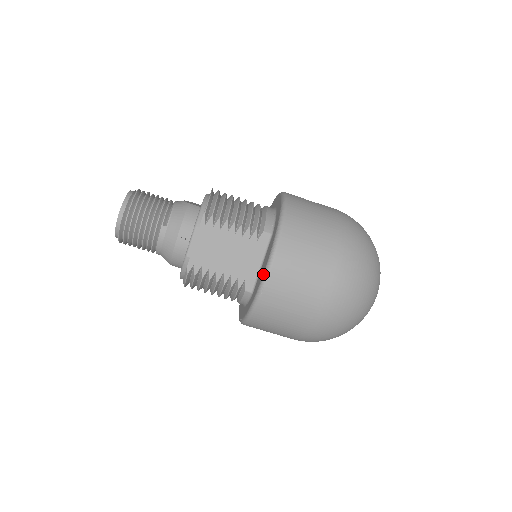
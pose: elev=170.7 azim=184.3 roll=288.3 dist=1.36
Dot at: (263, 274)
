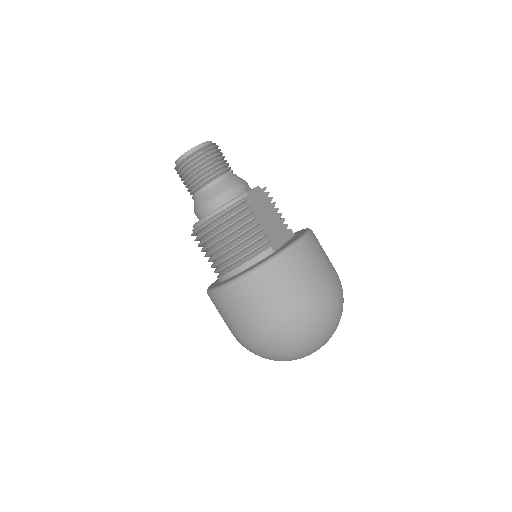
Dot at: (301, 235)
